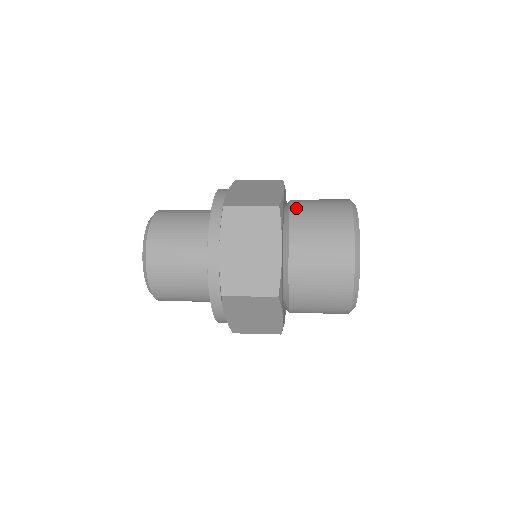
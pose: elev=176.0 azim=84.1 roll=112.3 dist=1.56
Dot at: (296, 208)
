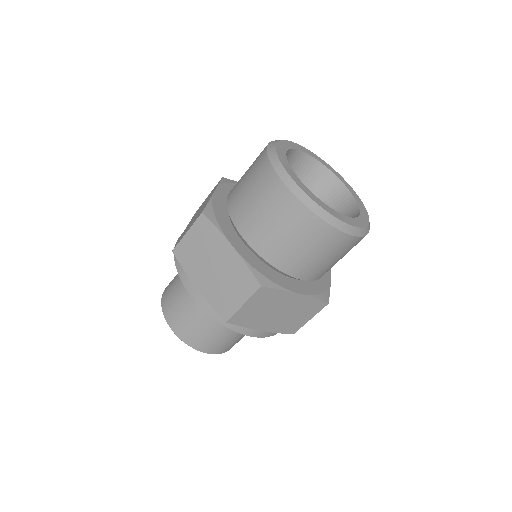
Dot at: (230, 196)
